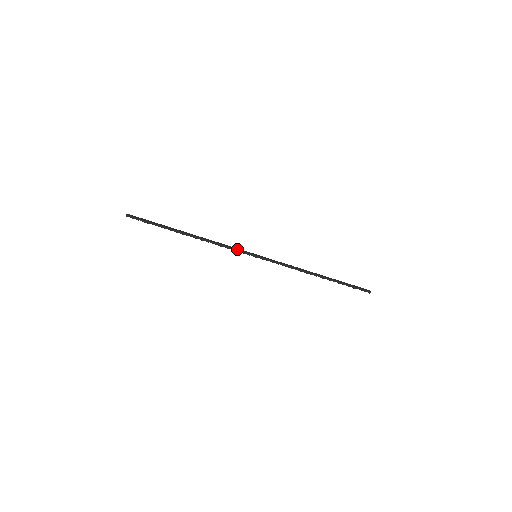
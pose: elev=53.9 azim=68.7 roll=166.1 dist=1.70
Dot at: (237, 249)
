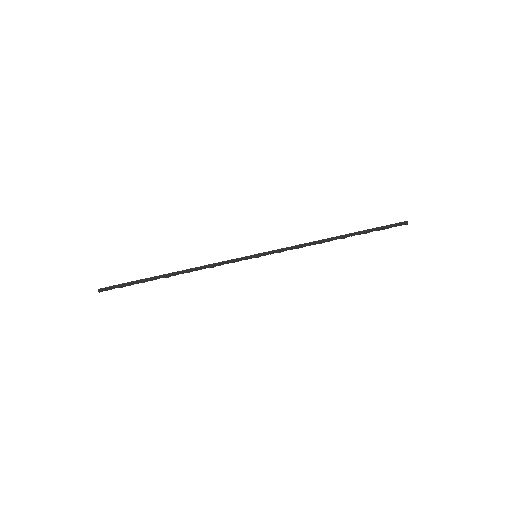
Dot at: (231, 260)
